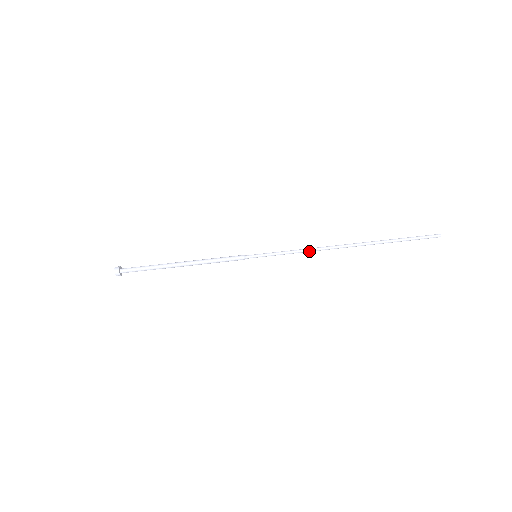
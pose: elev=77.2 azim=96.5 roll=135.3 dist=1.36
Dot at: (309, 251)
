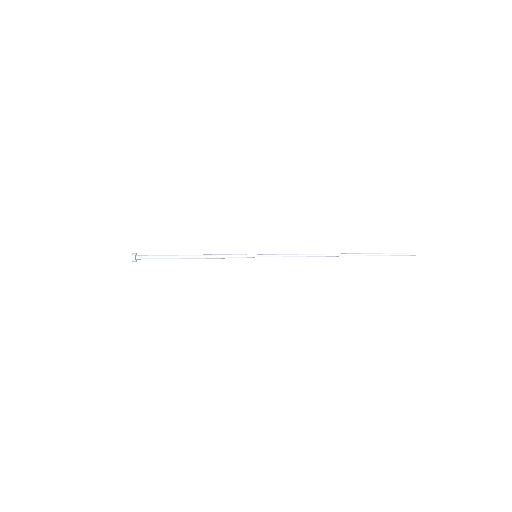
Dot at: (302, 256)
